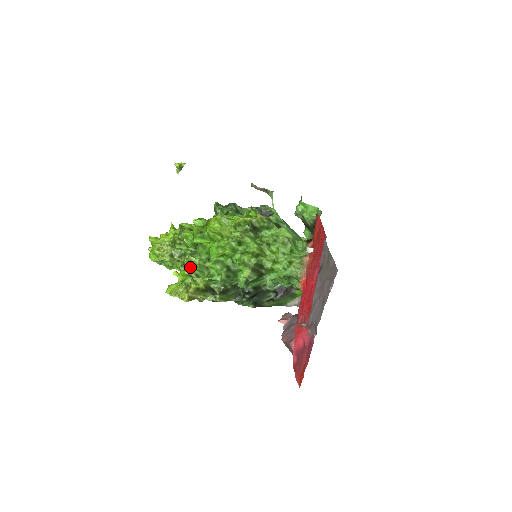
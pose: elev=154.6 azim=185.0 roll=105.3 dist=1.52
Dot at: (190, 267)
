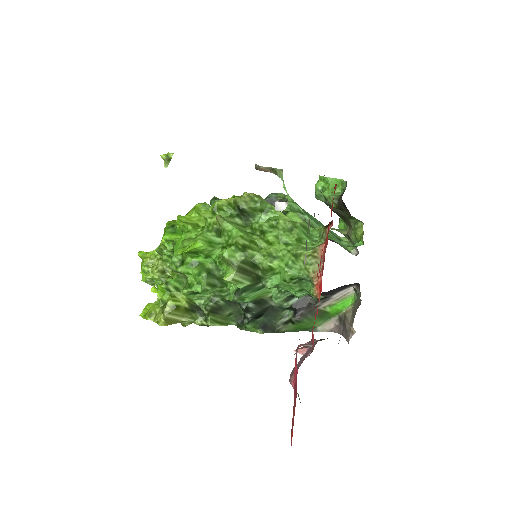
Dot at: occluded
